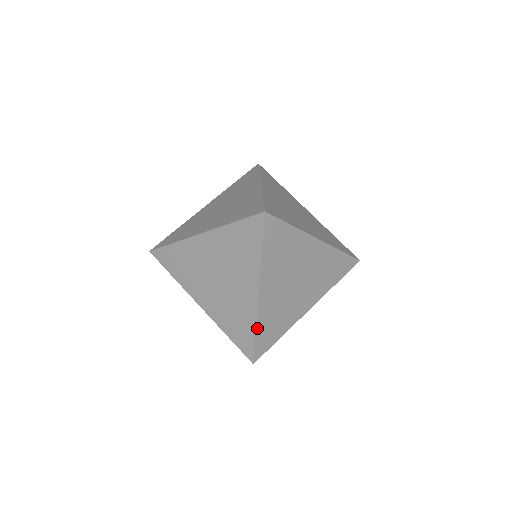
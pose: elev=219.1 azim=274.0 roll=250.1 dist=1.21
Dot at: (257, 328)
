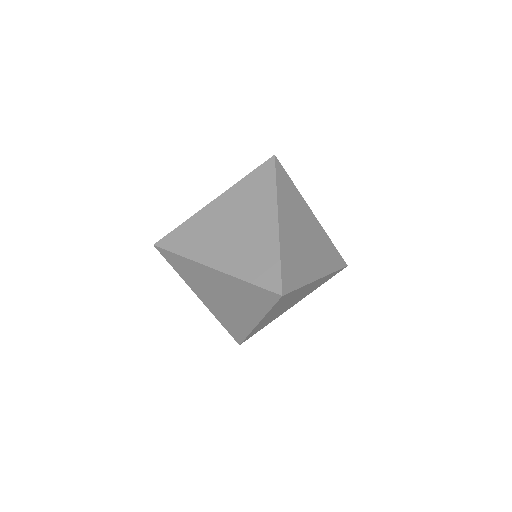
Dot at: (249, 334)
